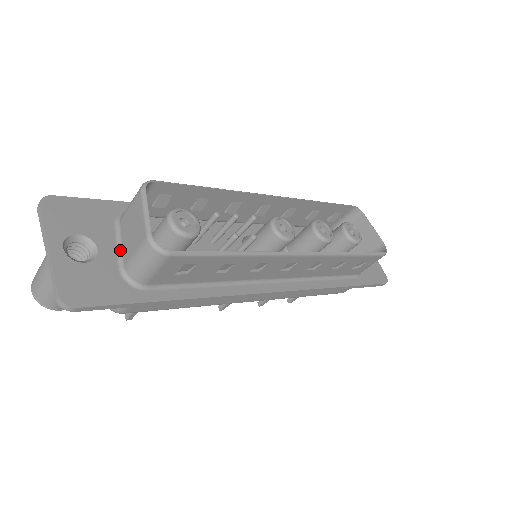
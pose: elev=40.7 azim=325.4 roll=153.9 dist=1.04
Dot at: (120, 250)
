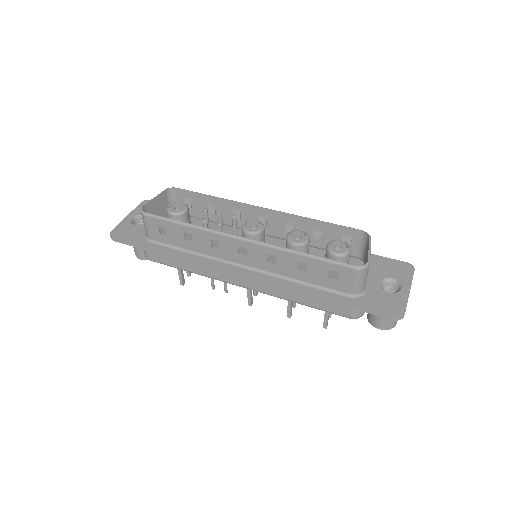
Dot at: occluded
